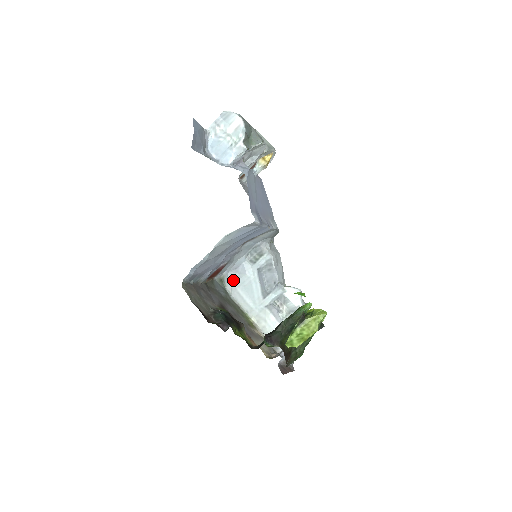
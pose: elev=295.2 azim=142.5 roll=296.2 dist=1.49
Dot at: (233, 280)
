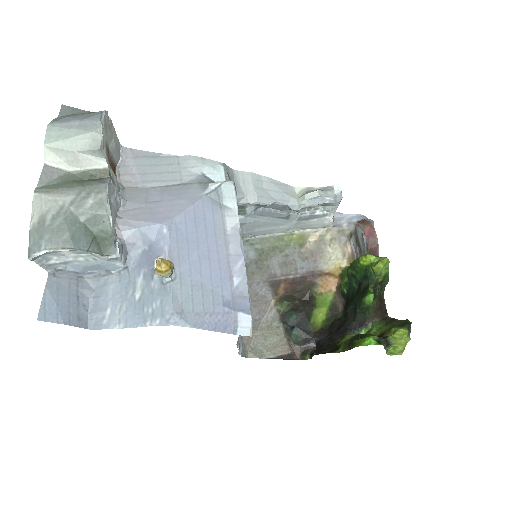
Dot at: (243, 232)
